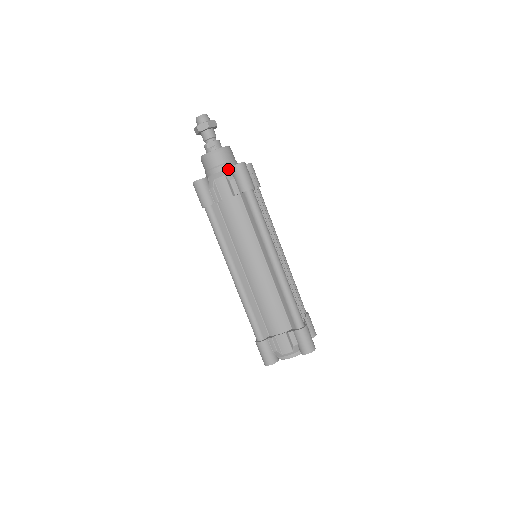
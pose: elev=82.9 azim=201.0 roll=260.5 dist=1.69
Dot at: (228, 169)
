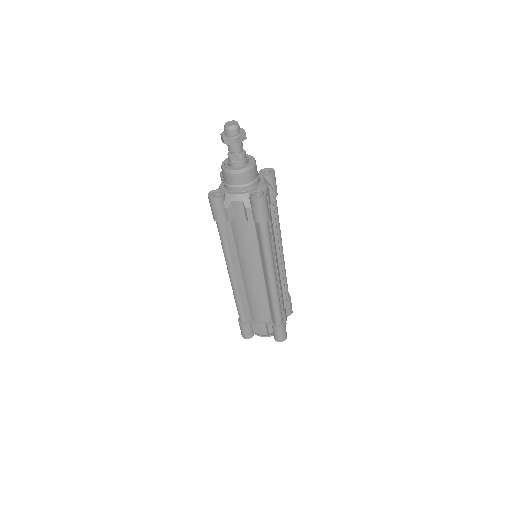
Dot at: (247, 194)
